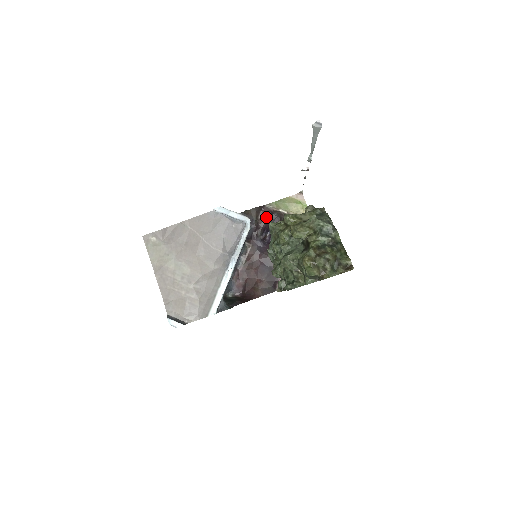
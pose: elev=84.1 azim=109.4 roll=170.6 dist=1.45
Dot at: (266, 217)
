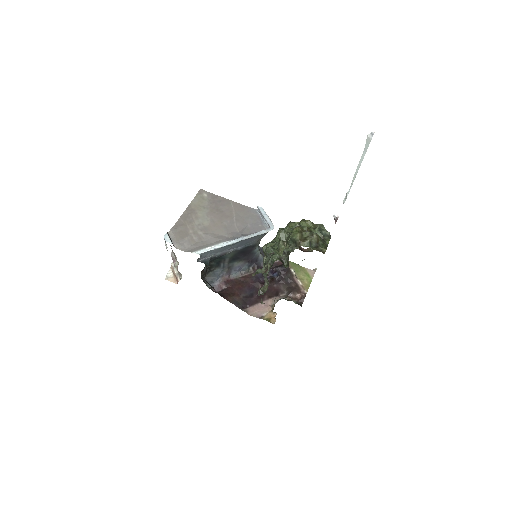
Dot at: (279, 265)
